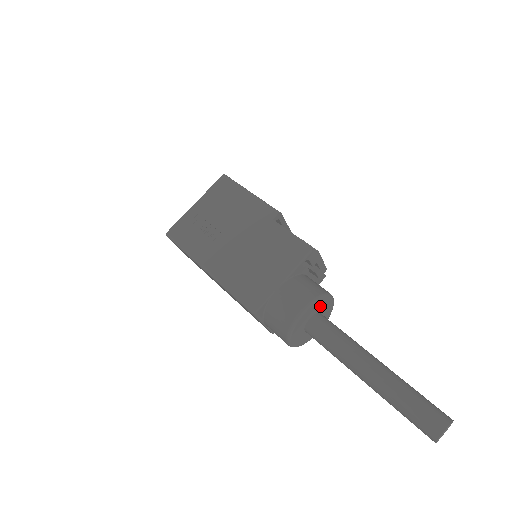
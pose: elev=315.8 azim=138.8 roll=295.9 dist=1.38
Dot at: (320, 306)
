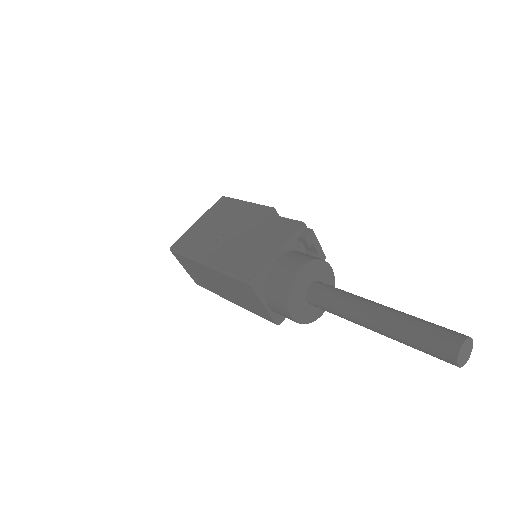
Dot at: (319, 273)
